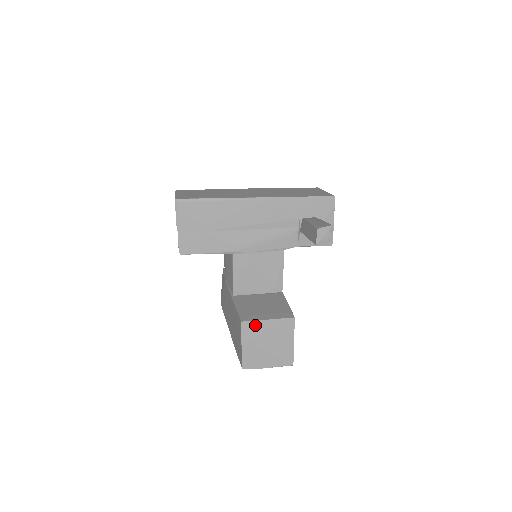
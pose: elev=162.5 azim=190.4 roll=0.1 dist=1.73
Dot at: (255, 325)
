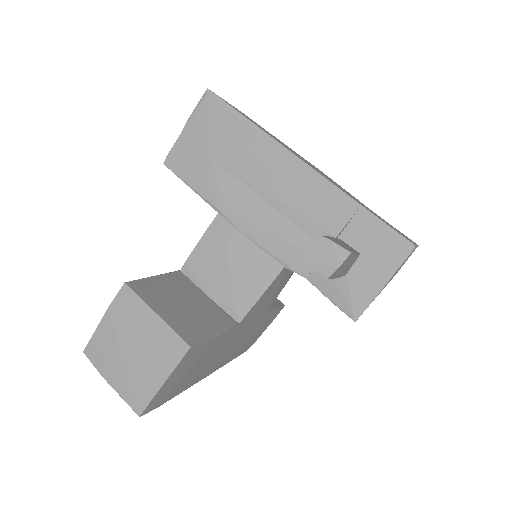
Dot at: (137, 305)
